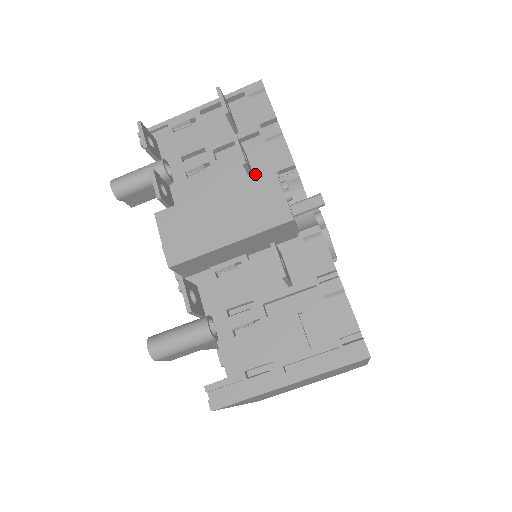
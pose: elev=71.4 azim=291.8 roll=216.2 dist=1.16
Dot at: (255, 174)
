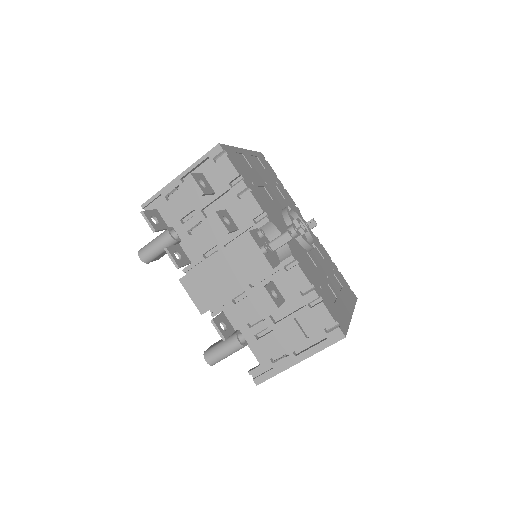
Dot at: (238, 240)
